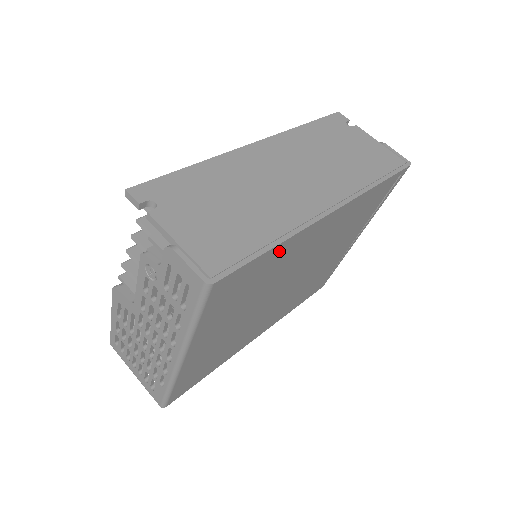
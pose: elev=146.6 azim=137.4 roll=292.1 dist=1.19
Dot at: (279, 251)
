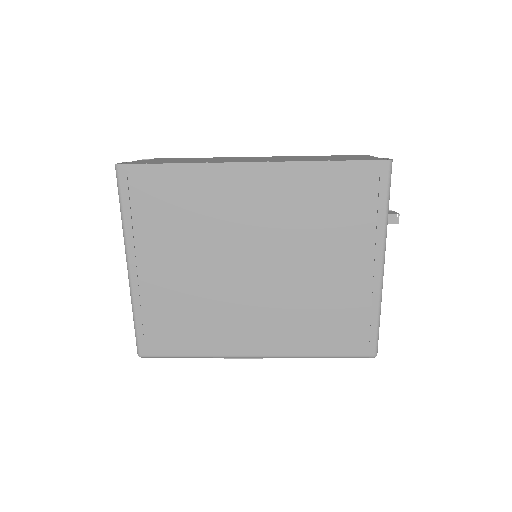
Dot at: (192, 178)
